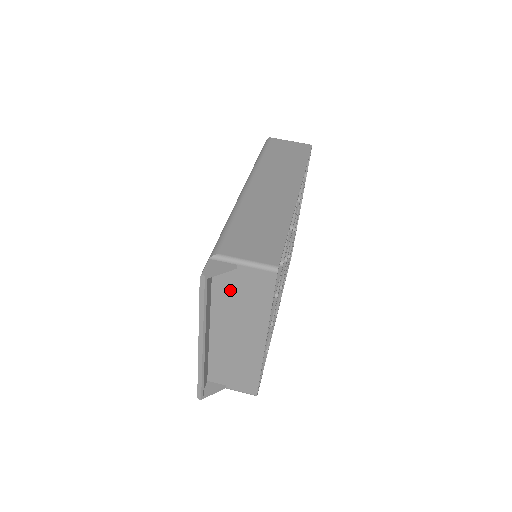
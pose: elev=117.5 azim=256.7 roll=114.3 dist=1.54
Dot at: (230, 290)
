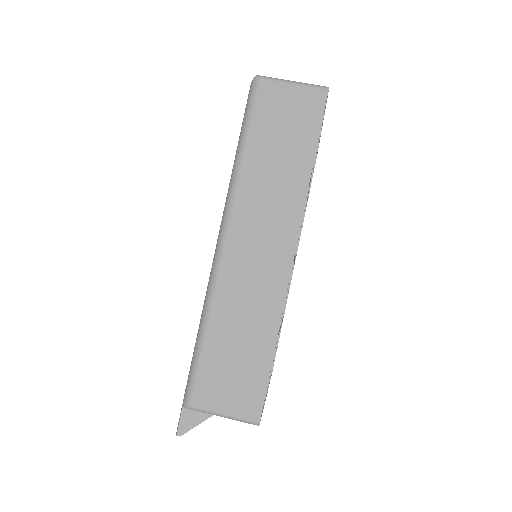
Dot at: occluded
